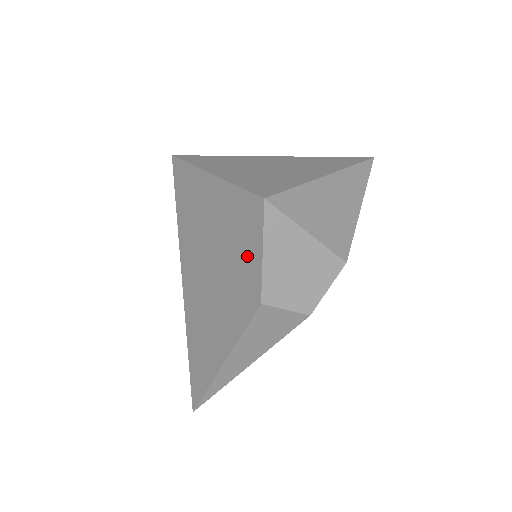
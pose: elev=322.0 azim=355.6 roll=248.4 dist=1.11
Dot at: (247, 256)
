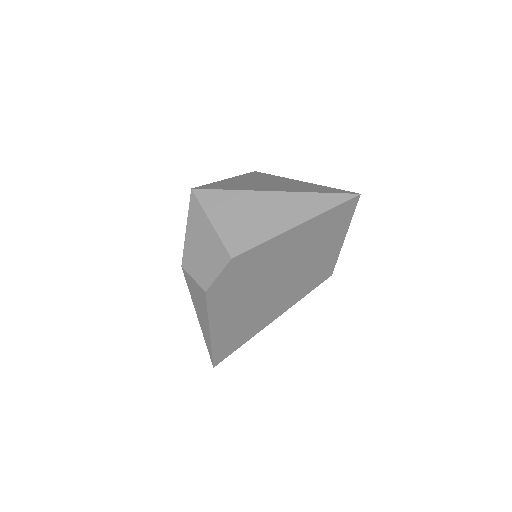
Dot at: occluded
